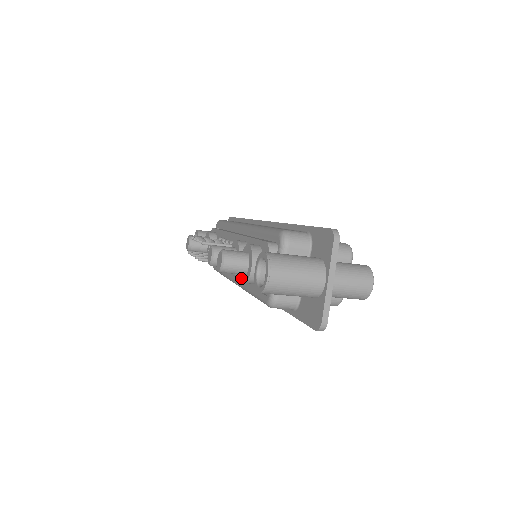
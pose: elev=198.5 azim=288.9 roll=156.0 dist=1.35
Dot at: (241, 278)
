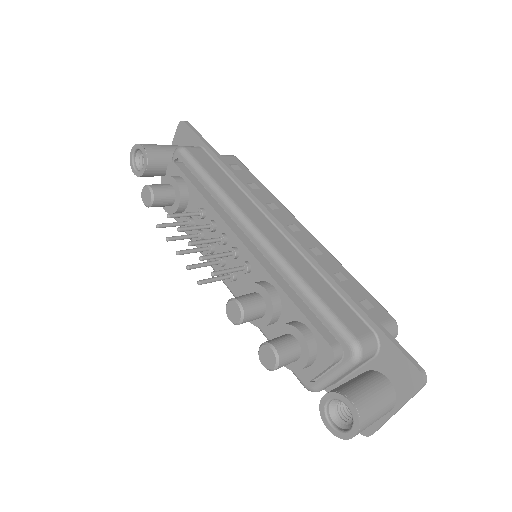
Dot at: occluded
